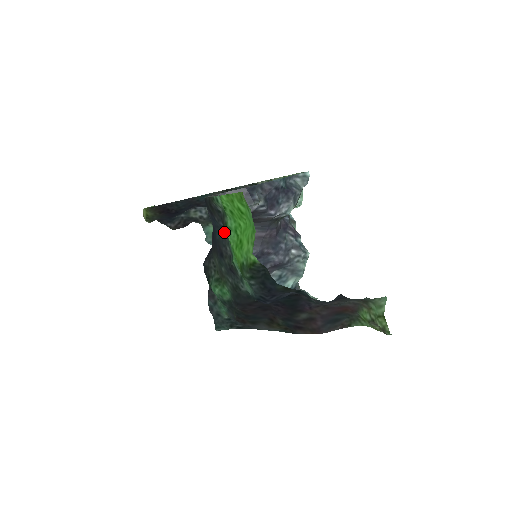
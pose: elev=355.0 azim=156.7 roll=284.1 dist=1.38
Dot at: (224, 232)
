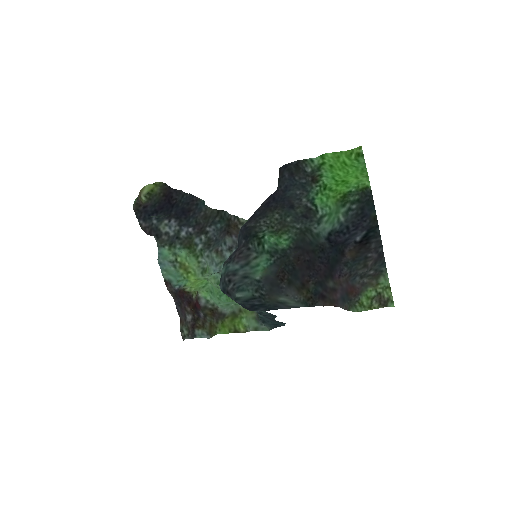
Dot at: (303, 188)
